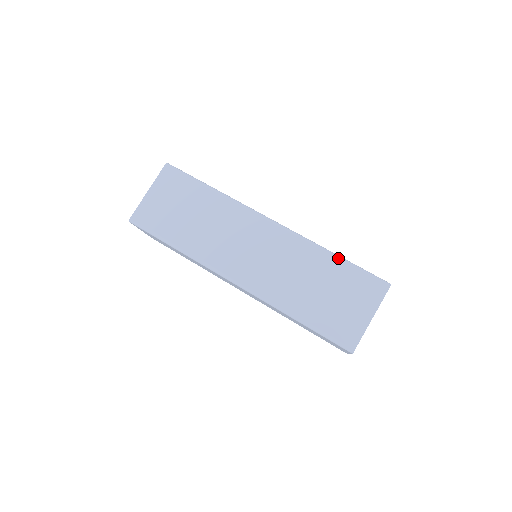
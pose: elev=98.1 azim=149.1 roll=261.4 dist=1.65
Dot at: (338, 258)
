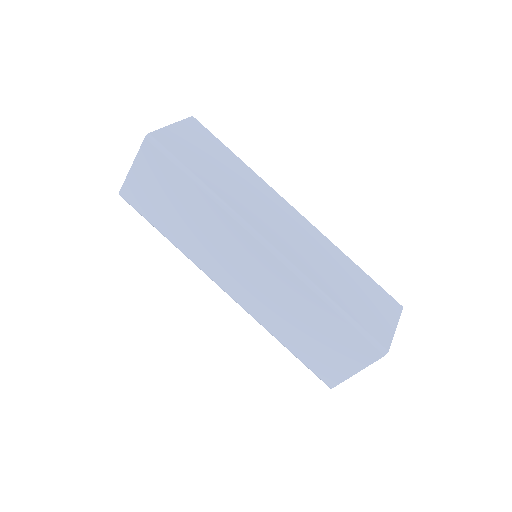
Dot at: (334, 310)
